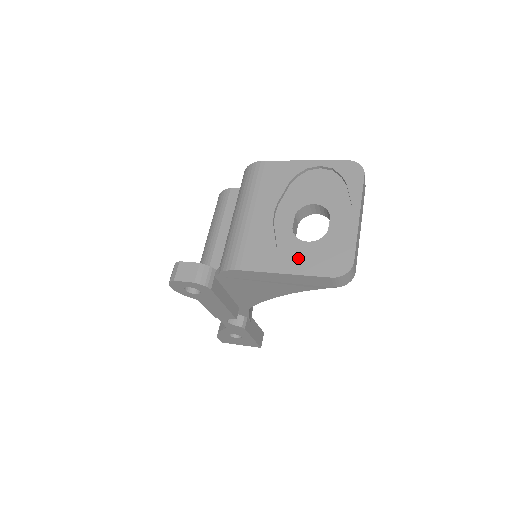
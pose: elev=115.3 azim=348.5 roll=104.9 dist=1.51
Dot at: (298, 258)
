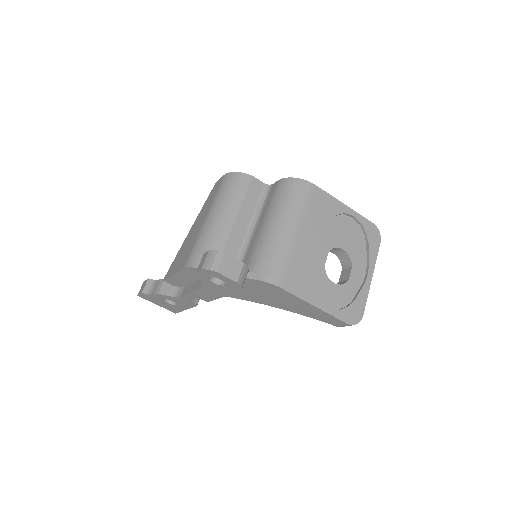
Dot at: (325, 295)
